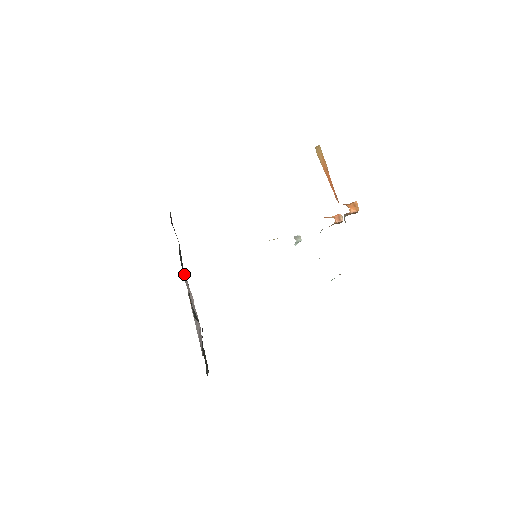
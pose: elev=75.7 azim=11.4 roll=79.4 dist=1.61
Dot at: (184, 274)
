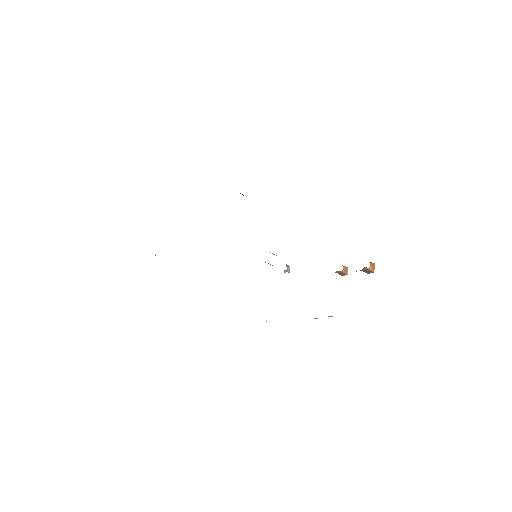
Dot at: occluded
